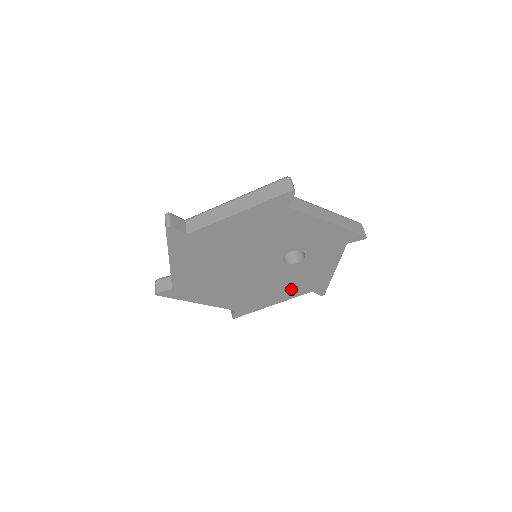
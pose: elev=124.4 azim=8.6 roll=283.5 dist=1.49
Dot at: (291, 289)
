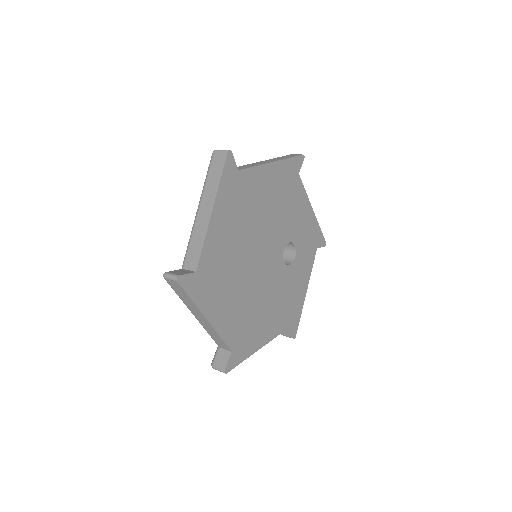
Dot at: (278, 316)
